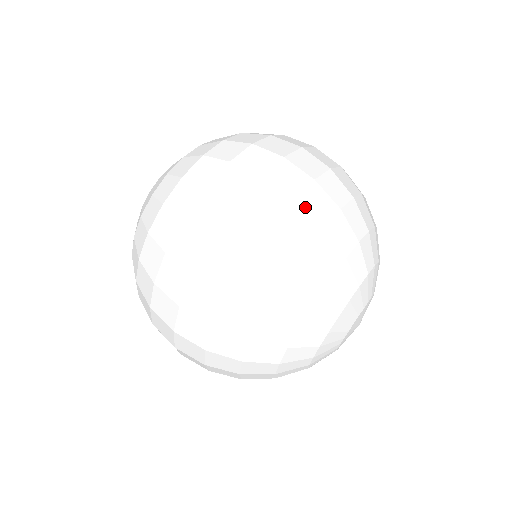
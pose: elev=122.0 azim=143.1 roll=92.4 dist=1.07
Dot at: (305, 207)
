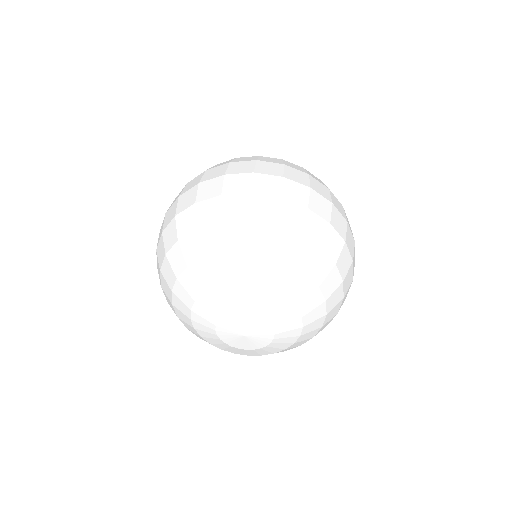
Dot at: (252, 202)
